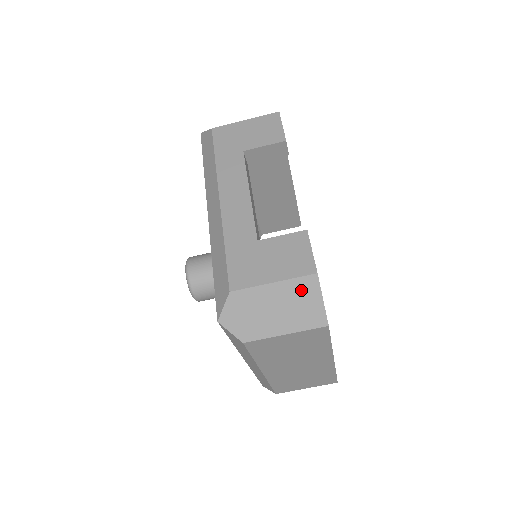
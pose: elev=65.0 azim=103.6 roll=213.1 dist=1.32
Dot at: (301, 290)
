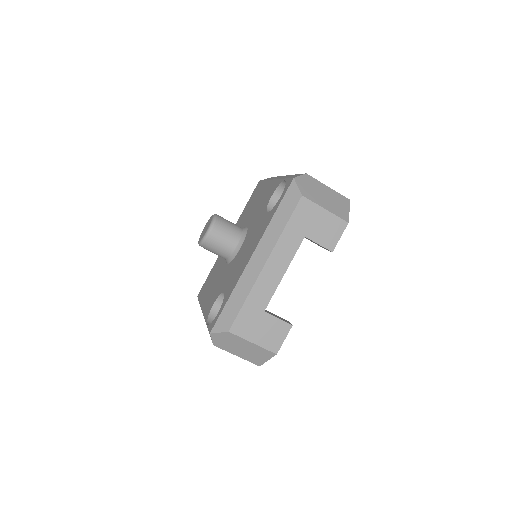
Dot at: (262, 353)
